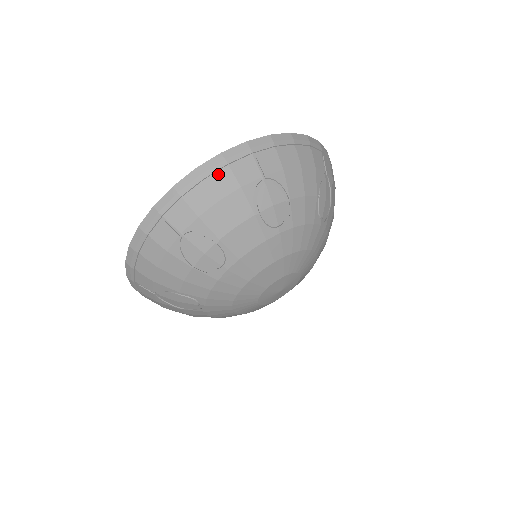
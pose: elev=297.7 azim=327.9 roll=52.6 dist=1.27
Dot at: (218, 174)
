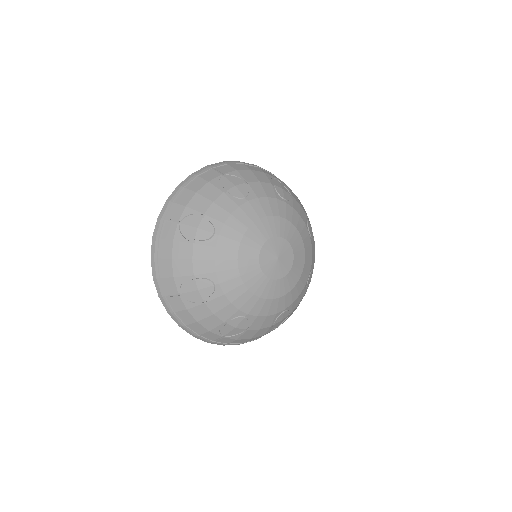
Dot at: (192, 182)
